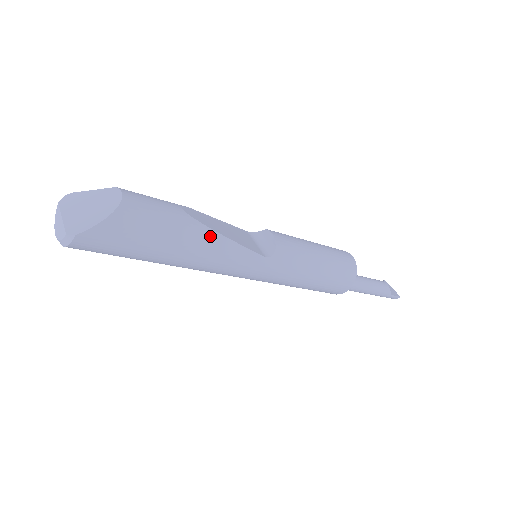
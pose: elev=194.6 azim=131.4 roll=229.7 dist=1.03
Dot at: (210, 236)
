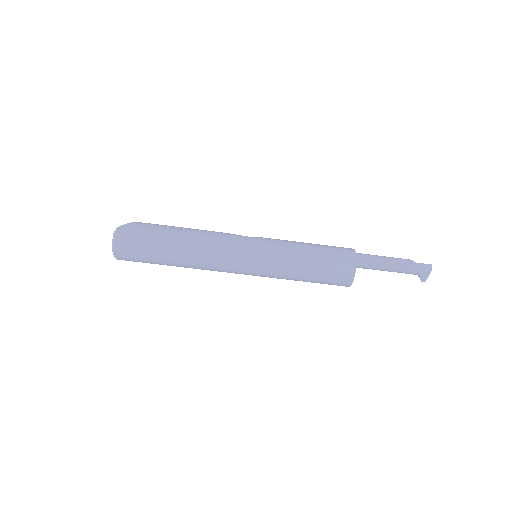
Dot at: (203, 230)
